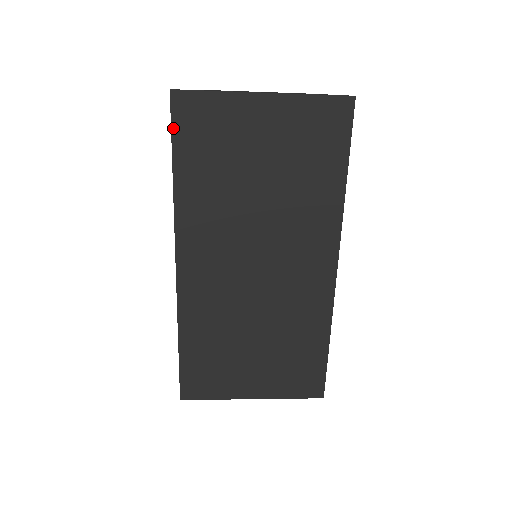
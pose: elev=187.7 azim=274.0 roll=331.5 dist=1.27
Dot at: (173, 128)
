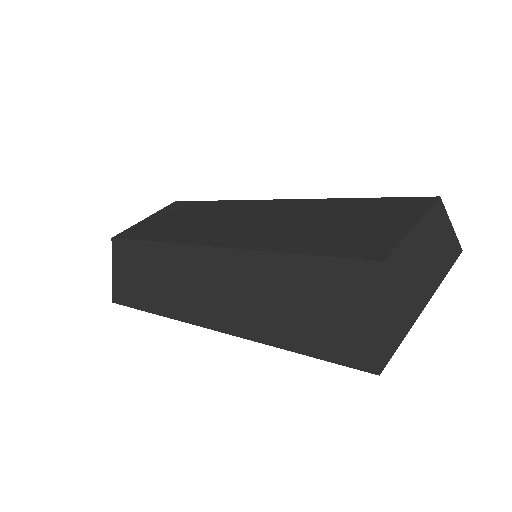
Dot at: (337, 362)
